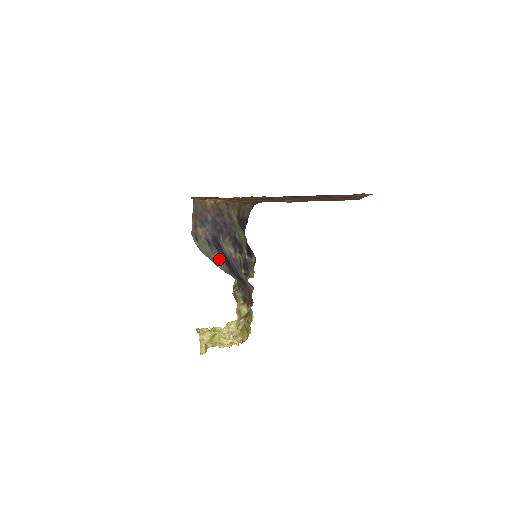
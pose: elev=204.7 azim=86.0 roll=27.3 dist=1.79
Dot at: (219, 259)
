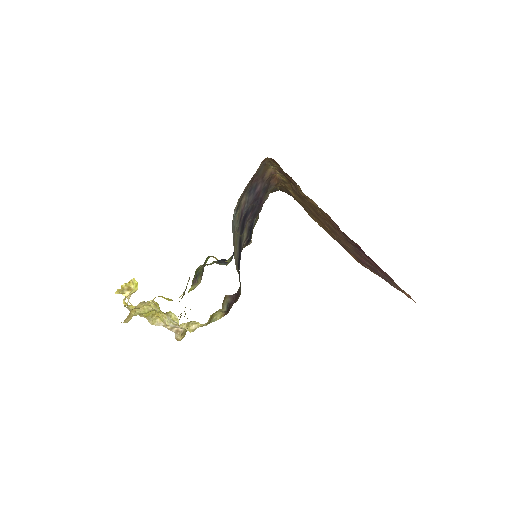
Dot at: (238, 246)
